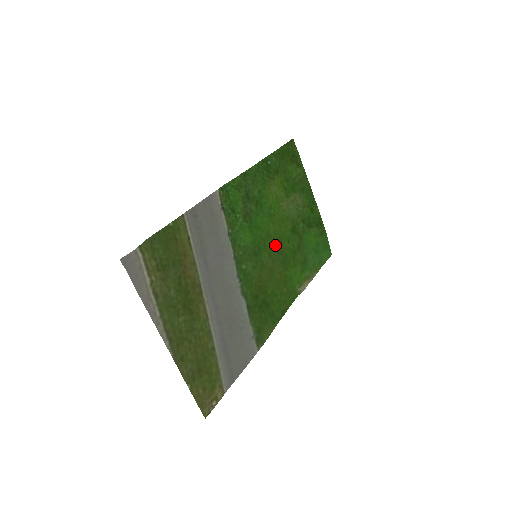
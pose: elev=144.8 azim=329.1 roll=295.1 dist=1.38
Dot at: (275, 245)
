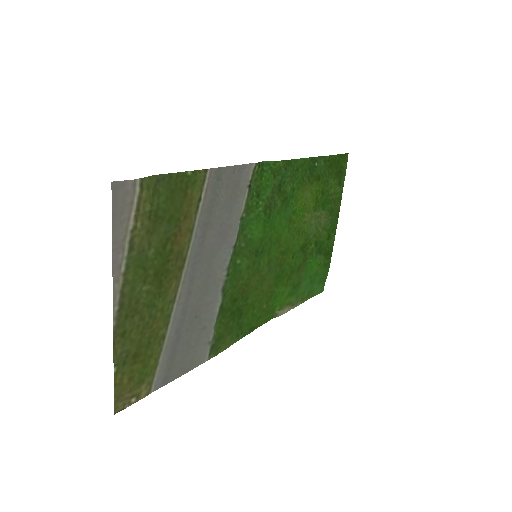
Dot at: (279, 254)
